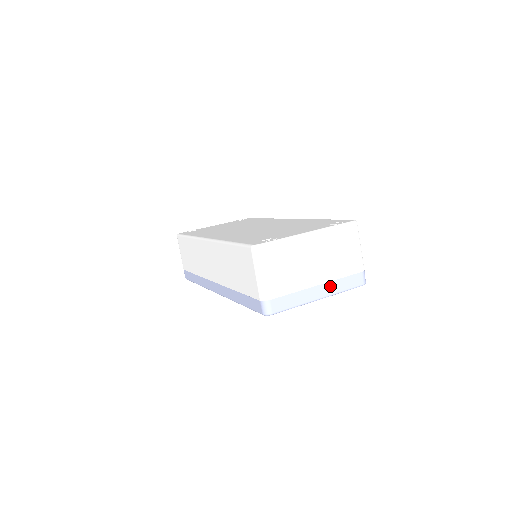
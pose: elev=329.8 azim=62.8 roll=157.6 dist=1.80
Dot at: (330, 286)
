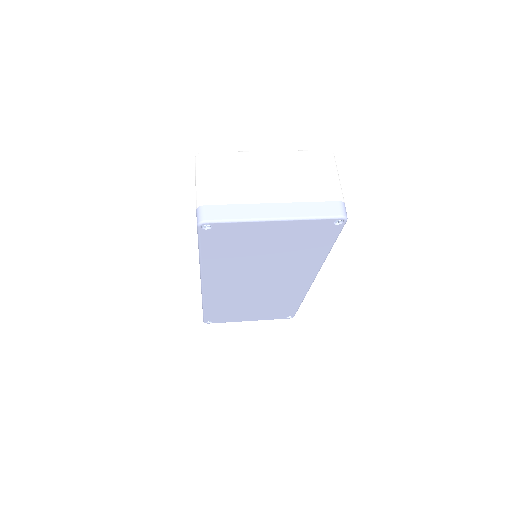
Dot at: (290, 208)
